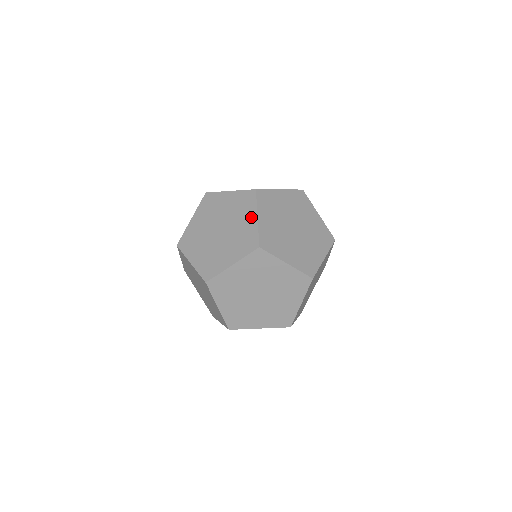
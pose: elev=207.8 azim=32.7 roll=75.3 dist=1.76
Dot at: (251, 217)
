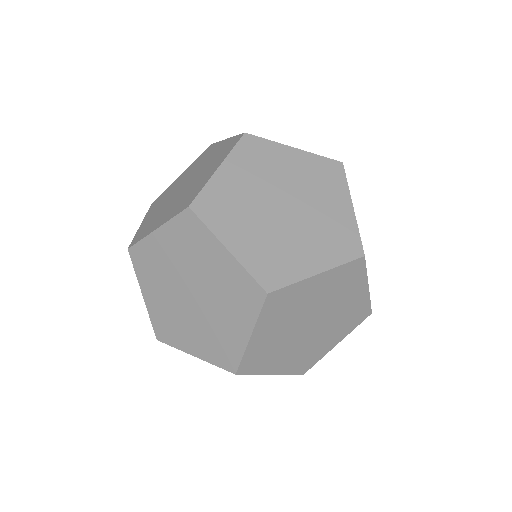
Dot at: (218, 254)
